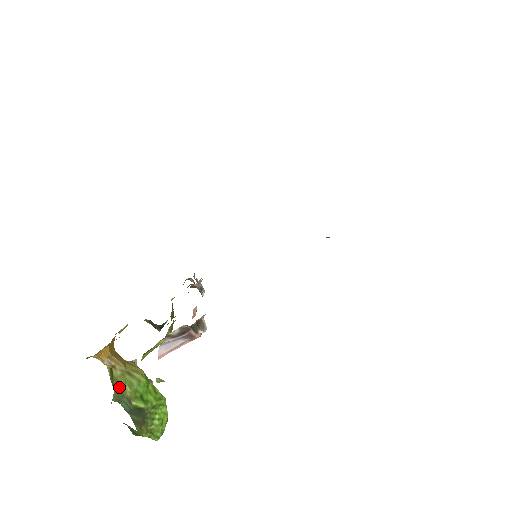
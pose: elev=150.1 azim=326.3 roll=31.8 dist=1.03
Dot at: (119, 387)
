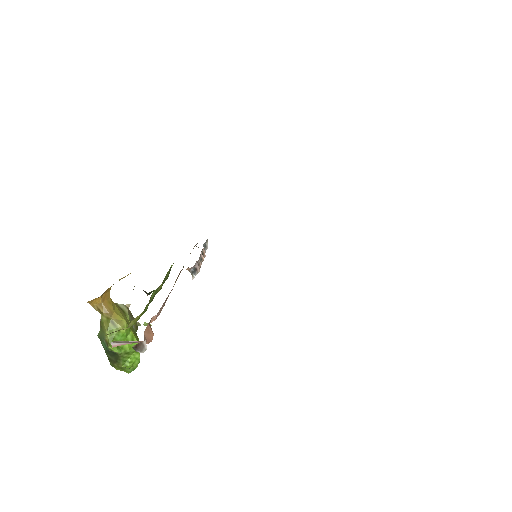
Dot at: (103, 329)
